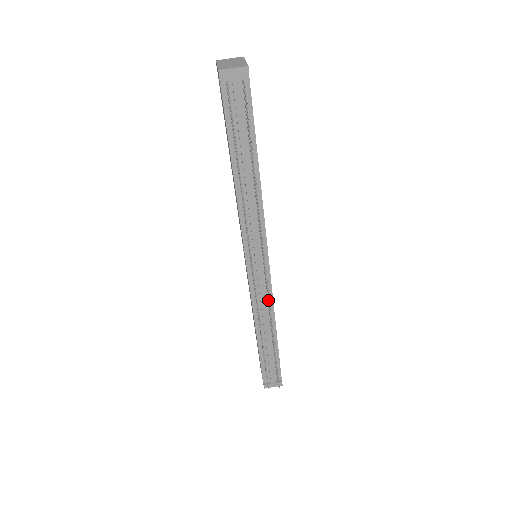
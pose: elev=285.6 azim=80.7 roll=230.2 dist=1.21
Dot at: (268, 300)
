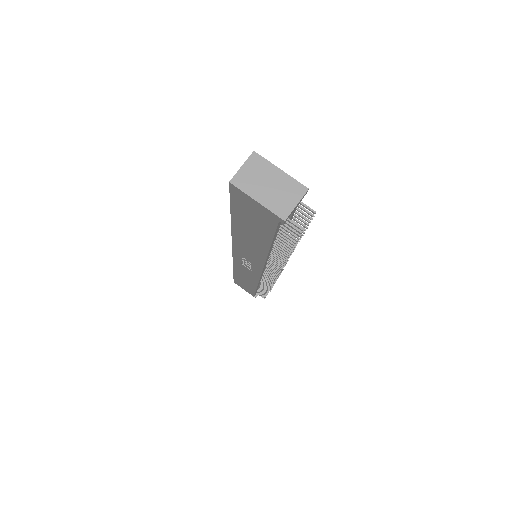
Dot at: occluded
